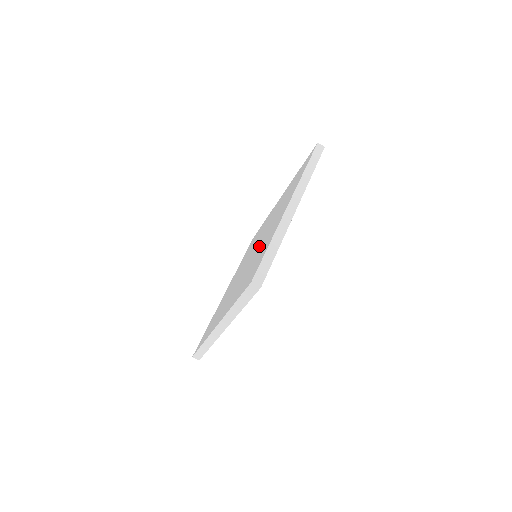
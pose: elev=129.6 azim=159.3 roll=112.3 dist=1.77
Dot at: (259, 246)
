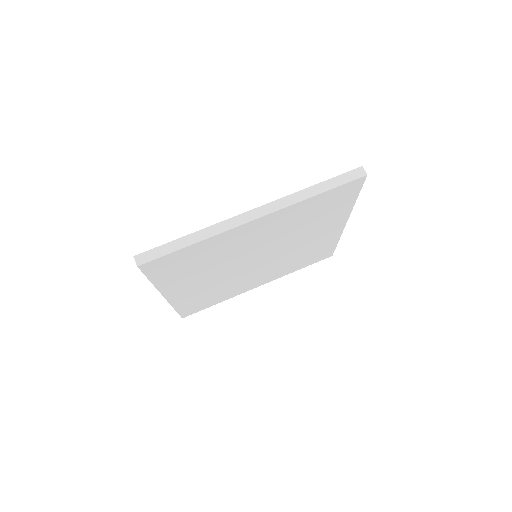
Dot at: occluded
